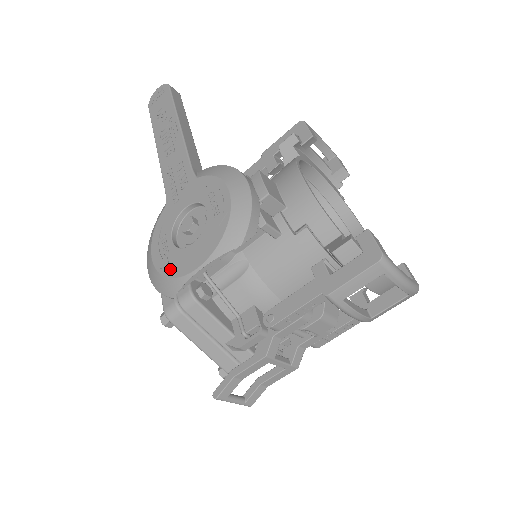
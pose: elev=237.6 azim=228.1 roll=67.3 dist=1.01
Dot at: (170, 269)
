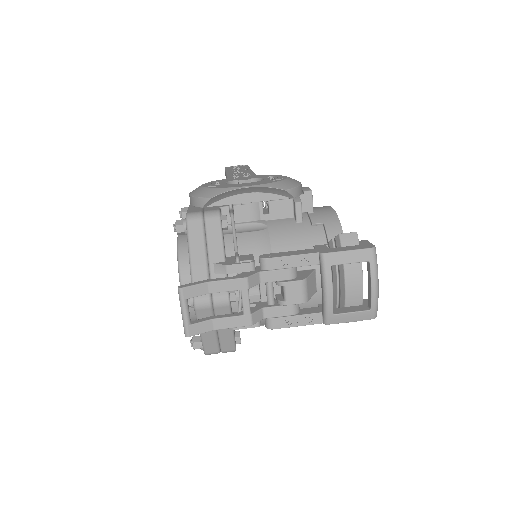
Dot at: (219, 186)
